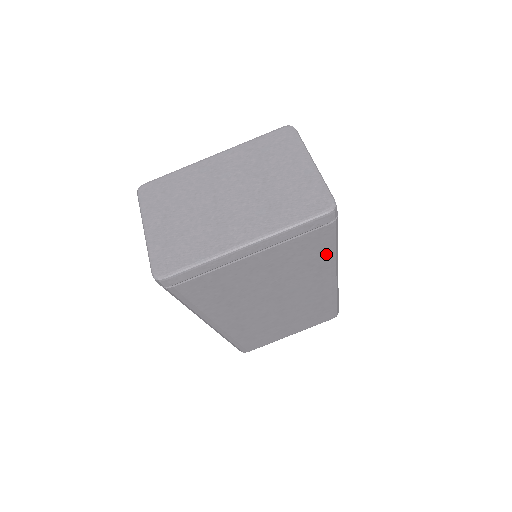
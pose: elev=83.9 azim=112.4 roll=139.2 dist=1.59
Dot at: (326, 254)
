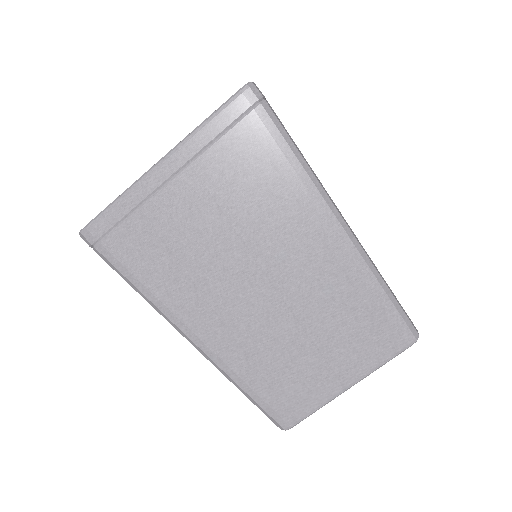
Dot at: (288, 171)
